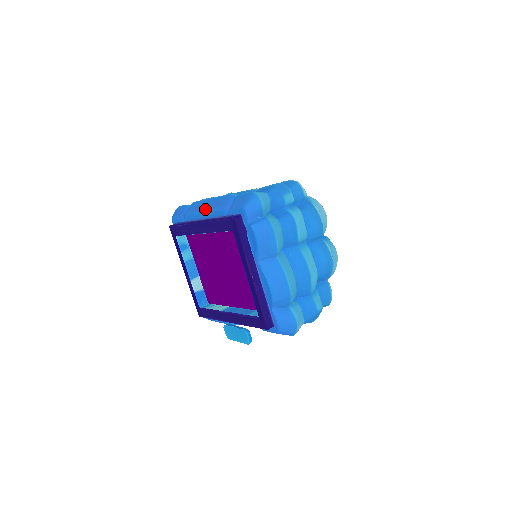
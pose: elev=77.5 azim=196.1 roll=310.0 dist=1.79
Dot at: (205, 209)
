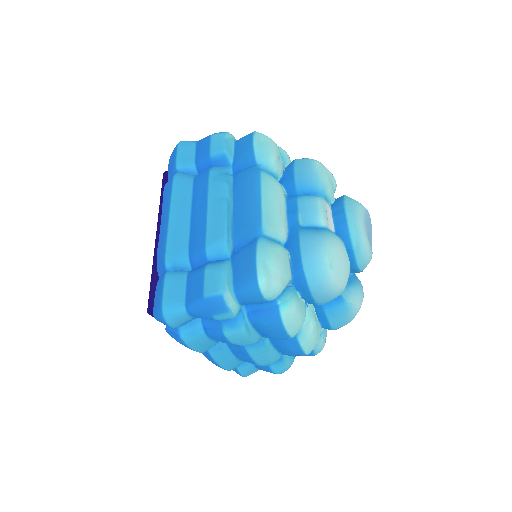
Dot at: occluded
